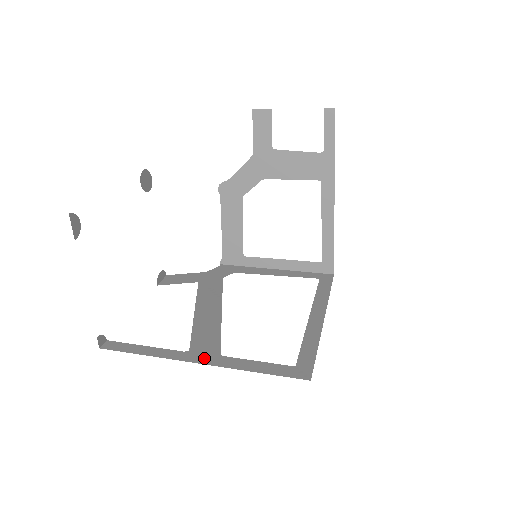
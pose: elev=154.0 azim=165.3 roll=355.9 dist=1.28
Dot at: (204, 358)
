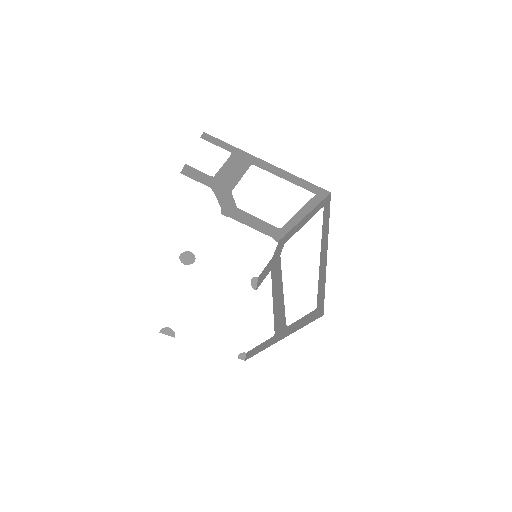
Dot at: (280, 335)
